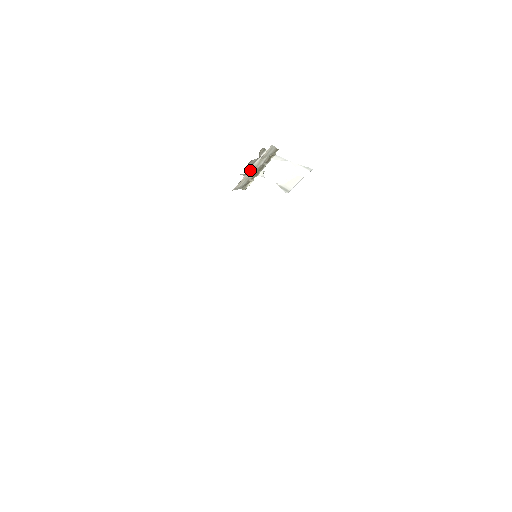
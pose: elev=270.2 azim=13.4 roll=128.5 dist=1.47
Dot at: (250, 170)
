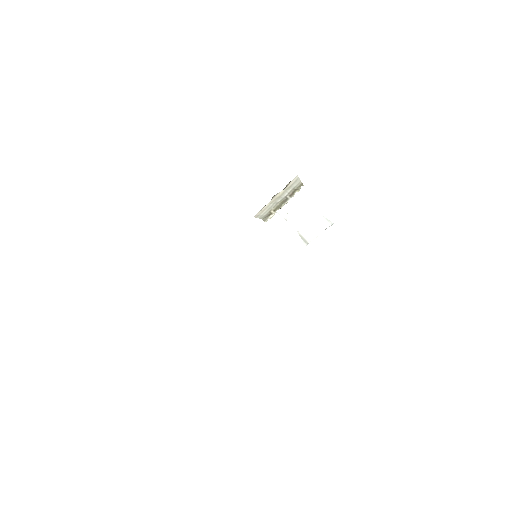
Dot at: (274, 199)
